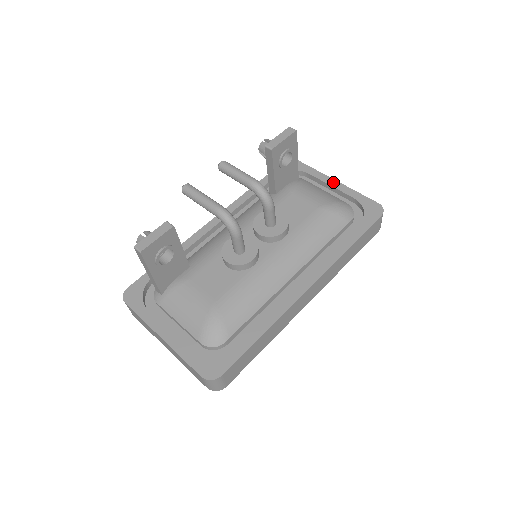
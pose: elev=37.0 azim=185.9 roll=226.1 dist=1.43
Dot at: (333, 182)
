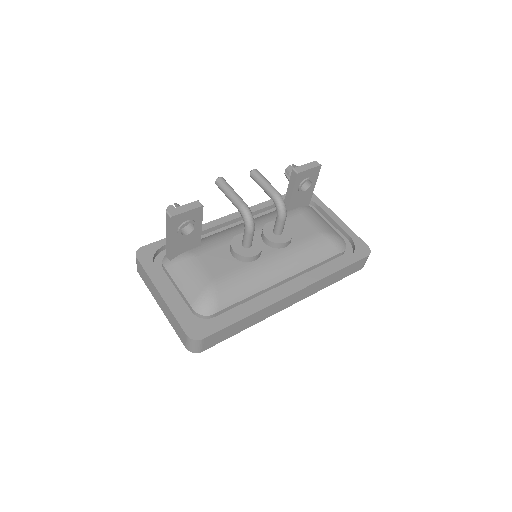
Dot at: (336, 218)
